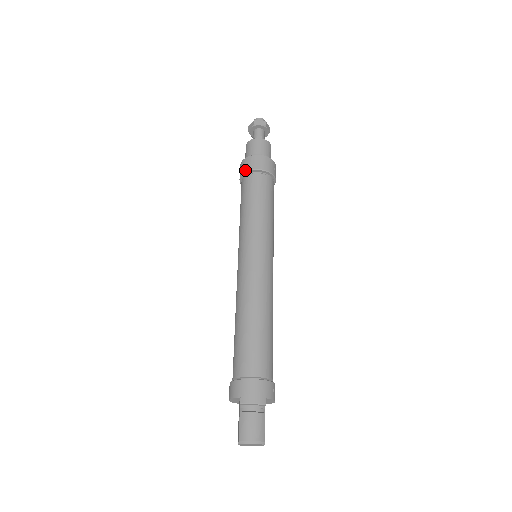
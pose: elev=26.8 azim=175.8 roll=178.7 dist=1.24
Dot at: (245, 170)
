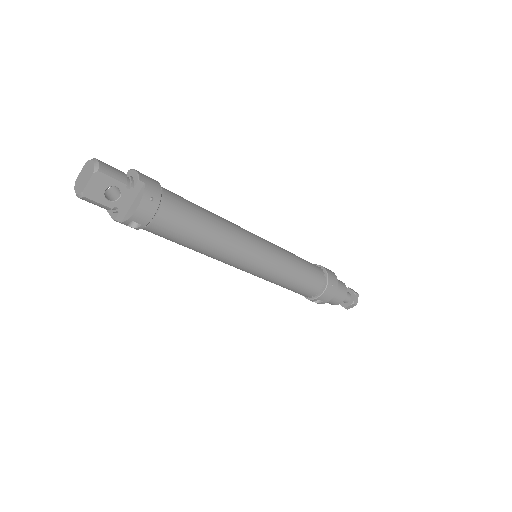
Dot at: occluded
